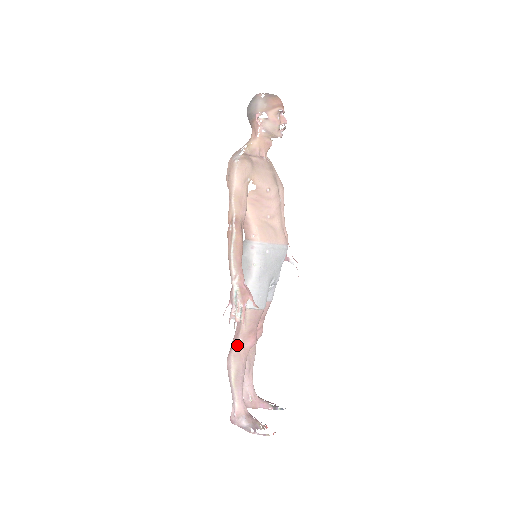
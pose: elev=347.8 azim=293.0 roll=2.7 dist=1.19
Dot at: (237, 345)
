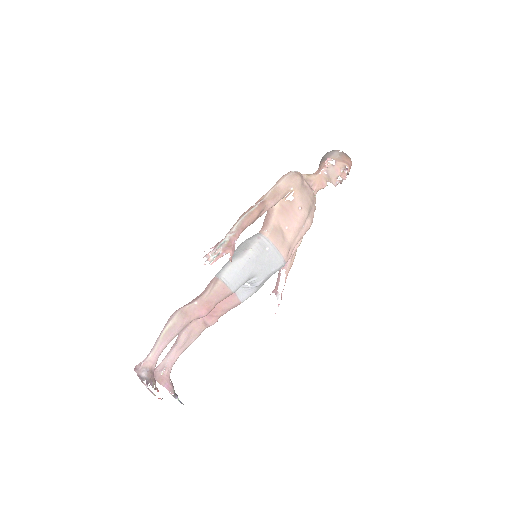
Dot at: (190, 305)
